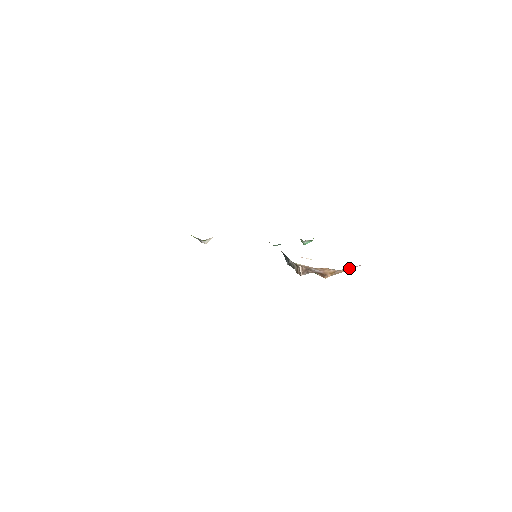
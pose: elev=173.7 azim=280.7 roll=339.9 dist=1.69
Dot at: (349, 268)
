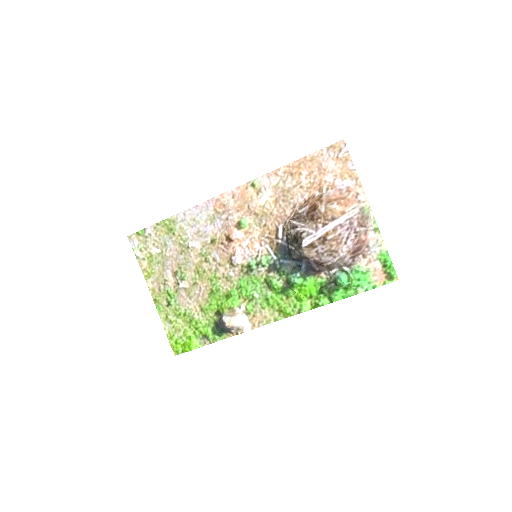
Dot at: (339, 192)
